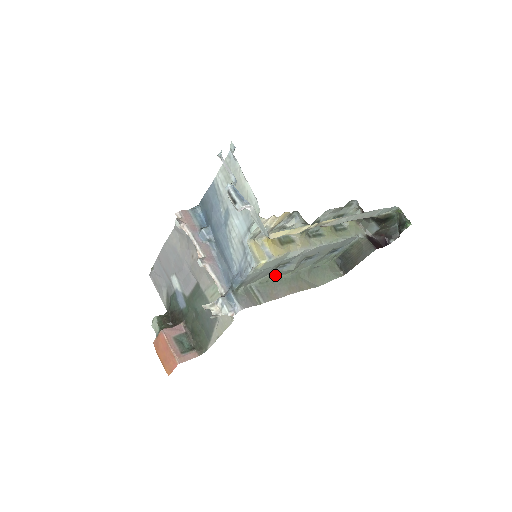
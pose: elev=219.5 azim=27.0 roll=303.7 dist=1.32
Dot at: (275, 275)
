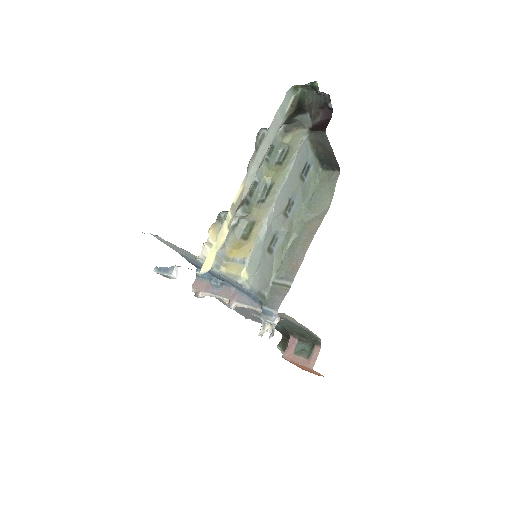
Dot at: (282, 251)
